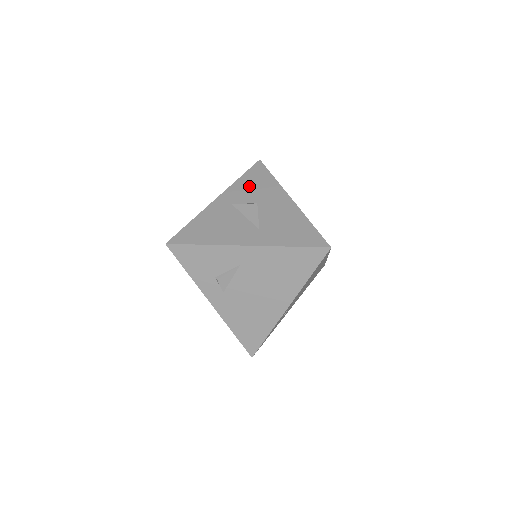
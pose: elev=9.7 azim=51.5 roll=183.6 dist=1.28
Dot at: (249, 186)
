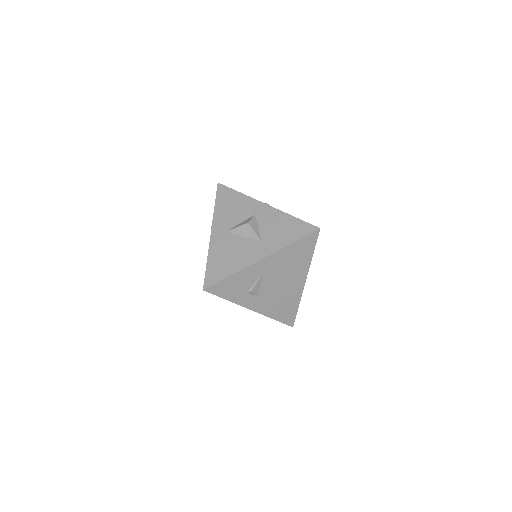
Dot at: (227, 210)
